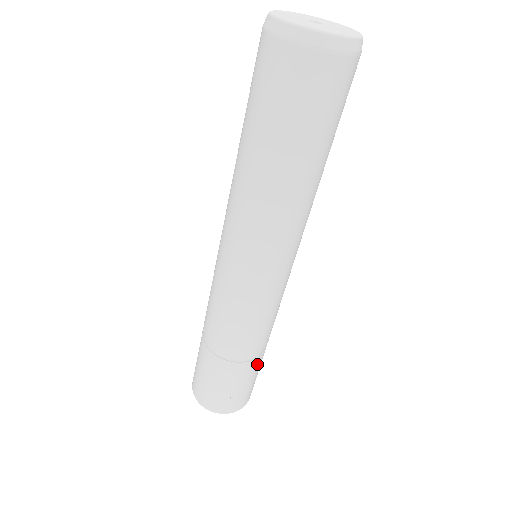
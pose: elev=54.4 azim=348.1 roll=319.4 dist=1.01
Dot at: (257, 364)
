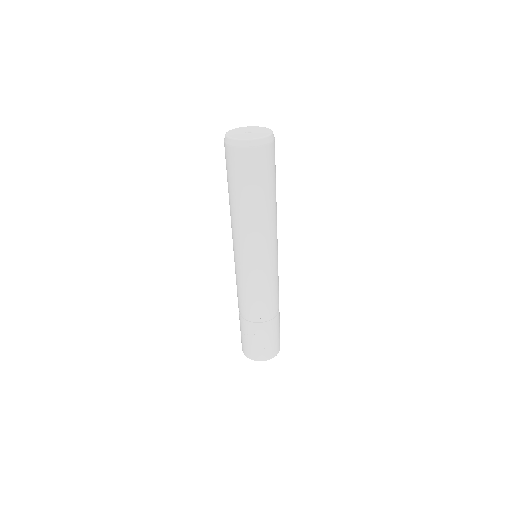
Dot at: (256, 328)
